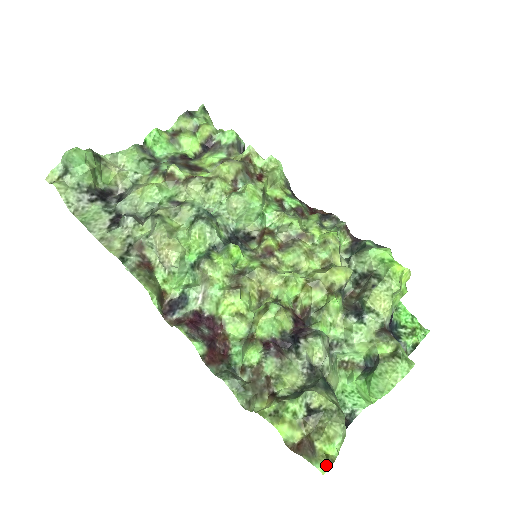
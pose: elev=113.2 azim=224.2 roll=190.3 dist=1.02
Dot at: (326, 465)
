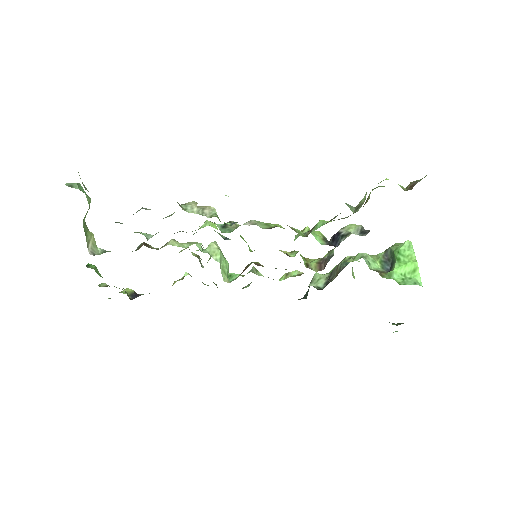
Dot at: occluded
